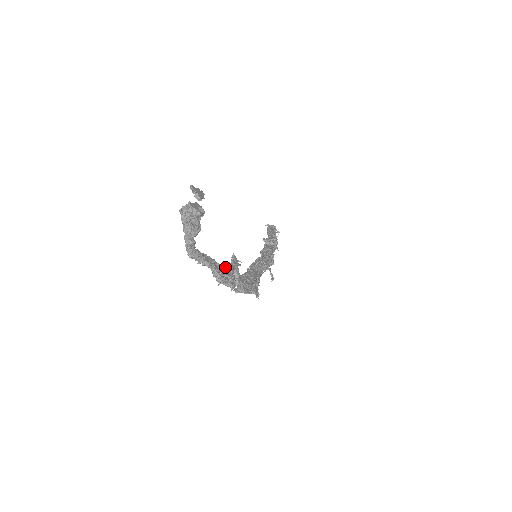
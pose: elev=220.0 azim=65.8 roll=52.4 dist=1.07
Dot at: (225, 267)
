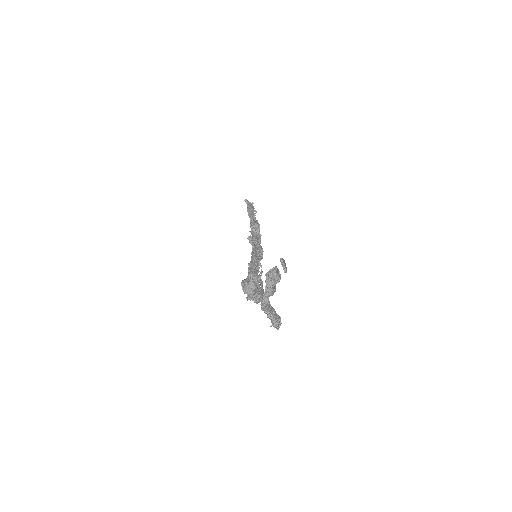
Dot at: (269, 303)
